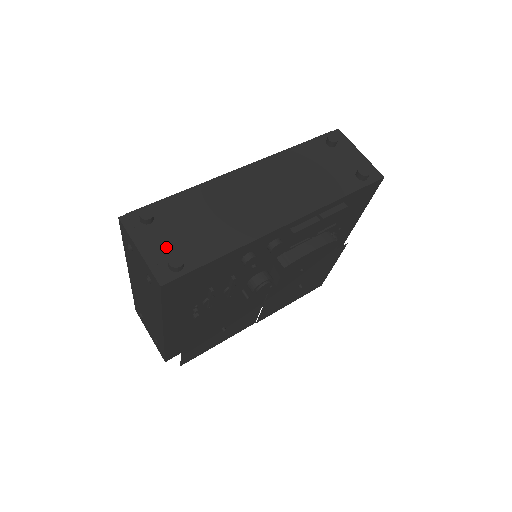
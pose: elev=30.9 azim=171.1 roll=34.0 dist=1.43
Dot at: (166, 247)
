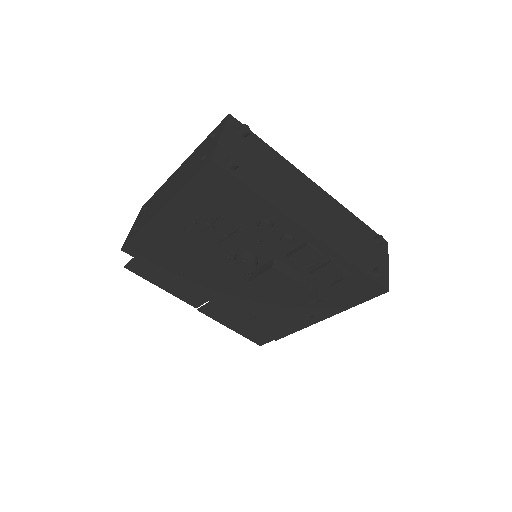
Dot at: (236, 153)
